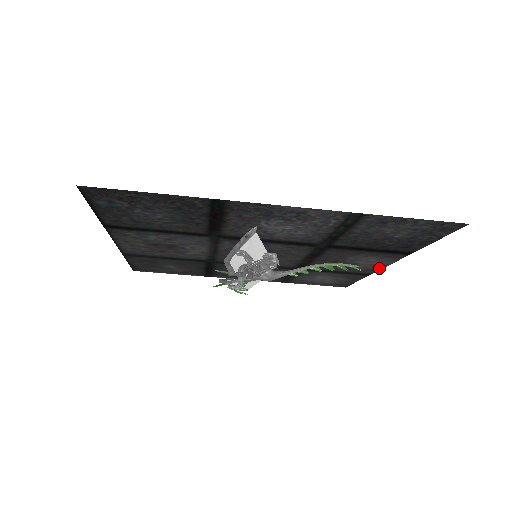
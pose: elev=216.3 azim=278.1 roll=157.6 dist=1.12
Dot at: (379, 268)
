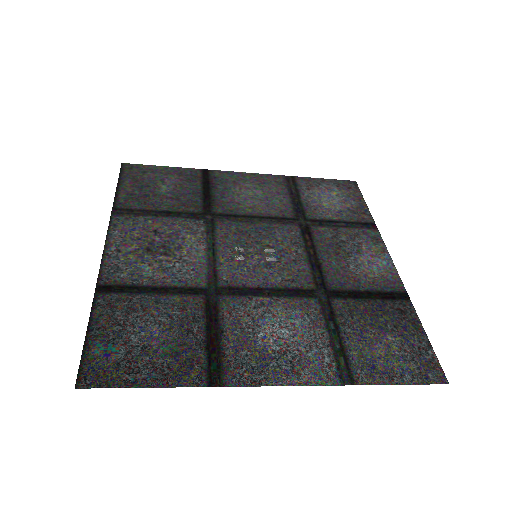
Dot at: (384, 246)
